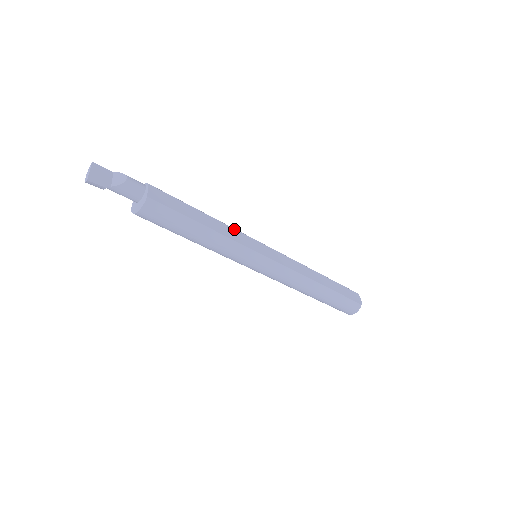
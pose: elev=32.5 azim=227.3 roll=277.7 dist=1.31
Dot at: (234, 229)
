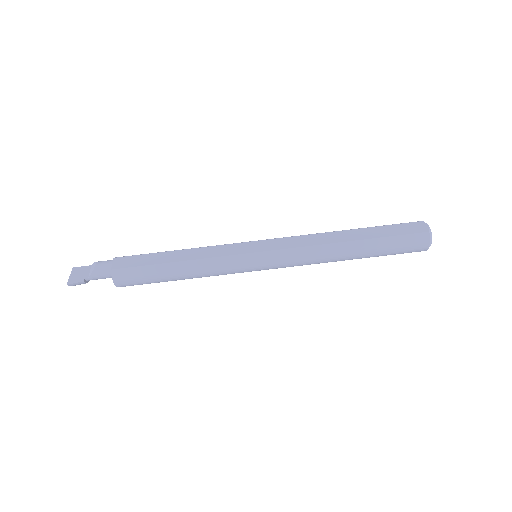
Dot at: (213, 246)
